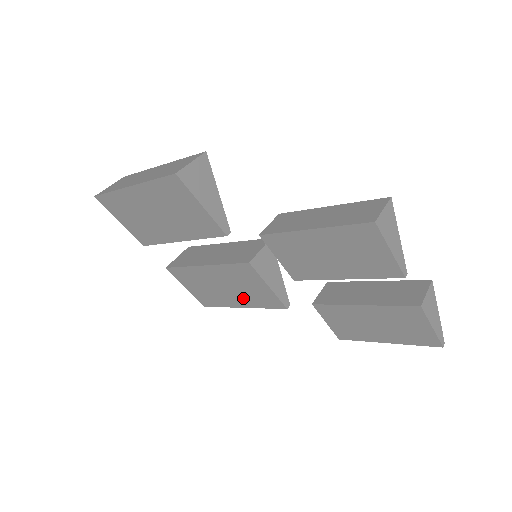
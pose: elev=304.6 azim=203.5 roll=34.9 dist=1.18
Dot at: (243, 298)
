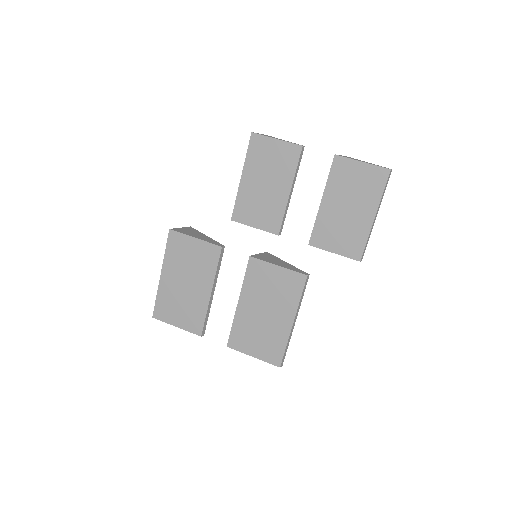
Dot at: (282, 308)
